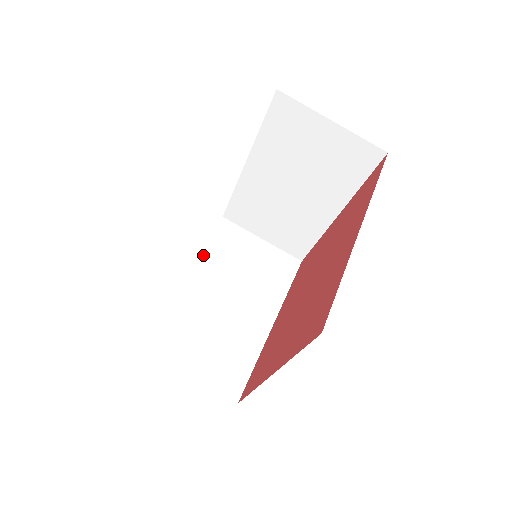
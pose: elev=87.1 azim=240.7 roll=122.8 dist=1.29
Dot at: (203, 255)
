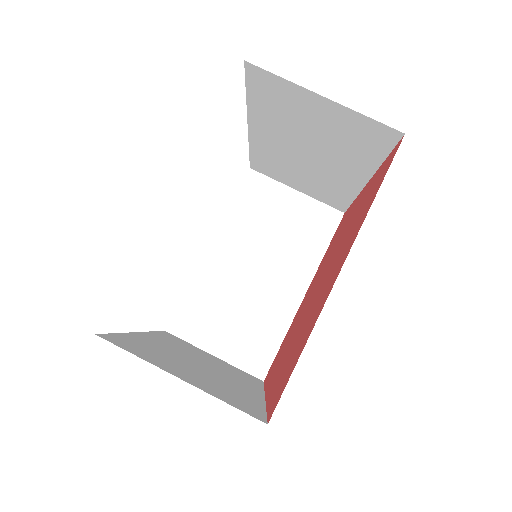
Dot at: (228, 221)
